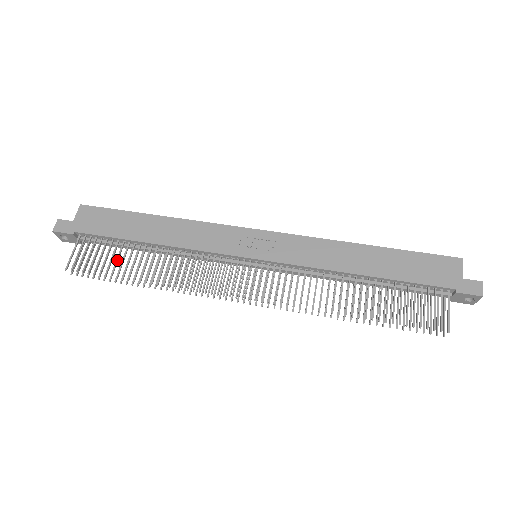
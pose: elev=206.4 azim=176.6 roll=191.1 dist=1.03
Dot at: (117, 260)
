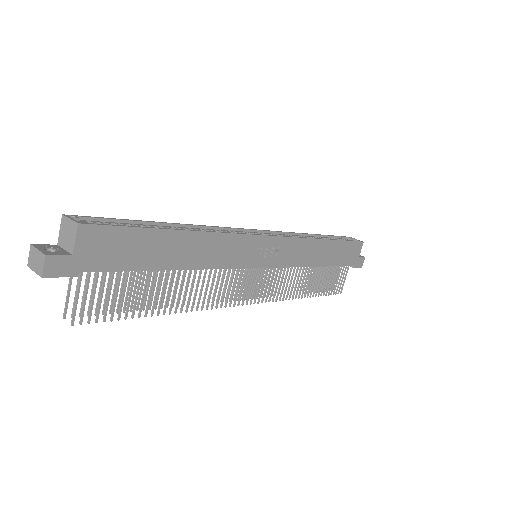
Dot at: occluded
